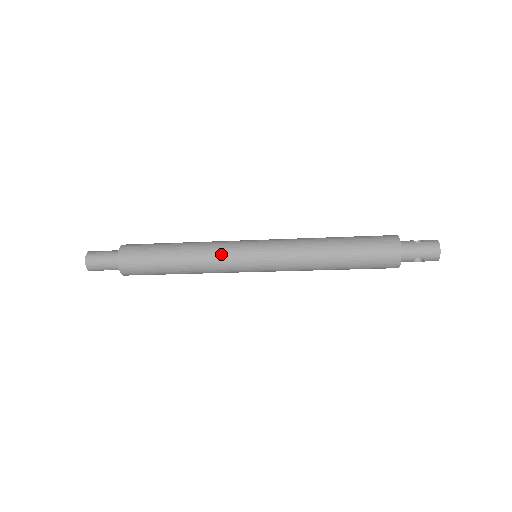
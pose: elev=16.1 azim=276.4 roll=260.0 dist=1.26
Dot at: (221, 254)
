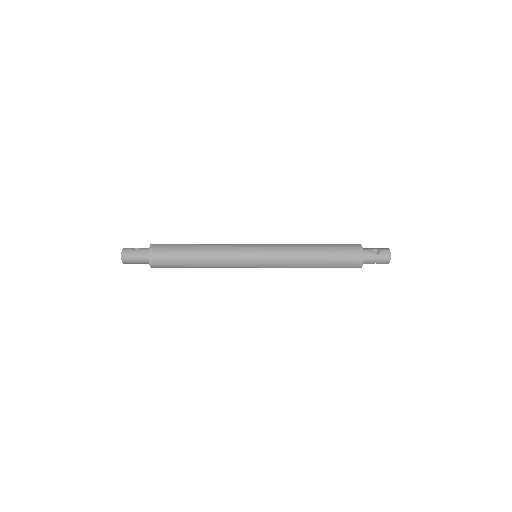
Dot at: (231, 261)
